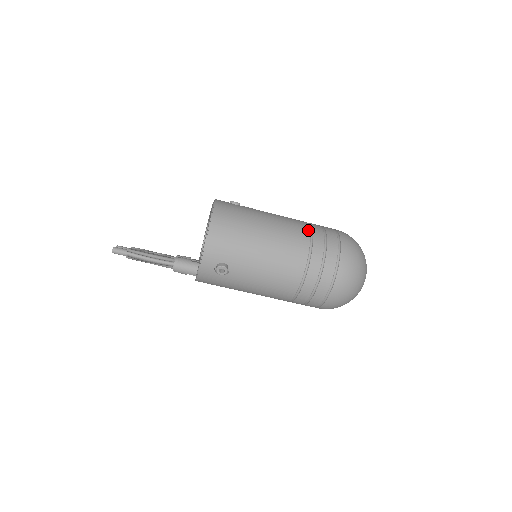
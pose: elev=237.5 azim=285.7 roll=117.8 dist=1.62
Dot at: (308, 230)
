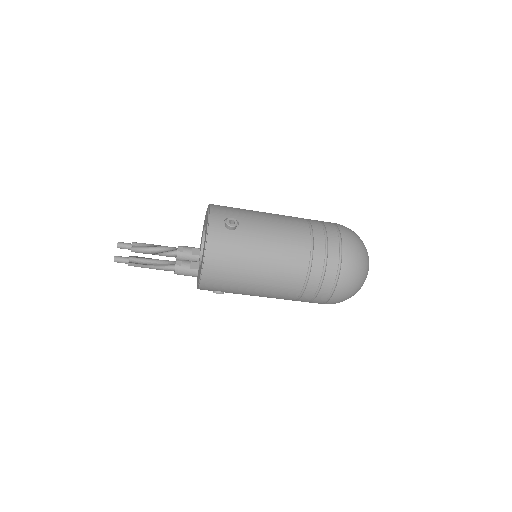
Dot at: (307, 261)
